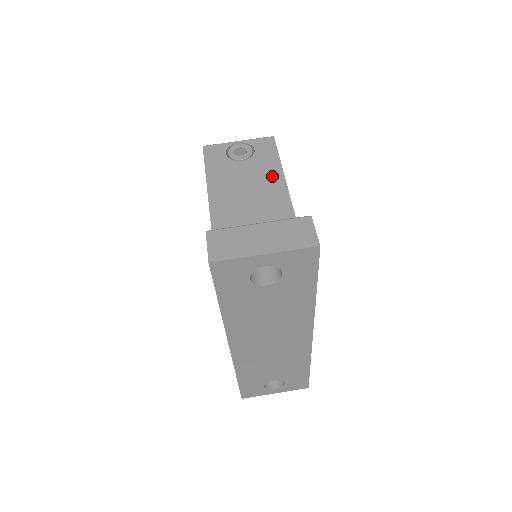
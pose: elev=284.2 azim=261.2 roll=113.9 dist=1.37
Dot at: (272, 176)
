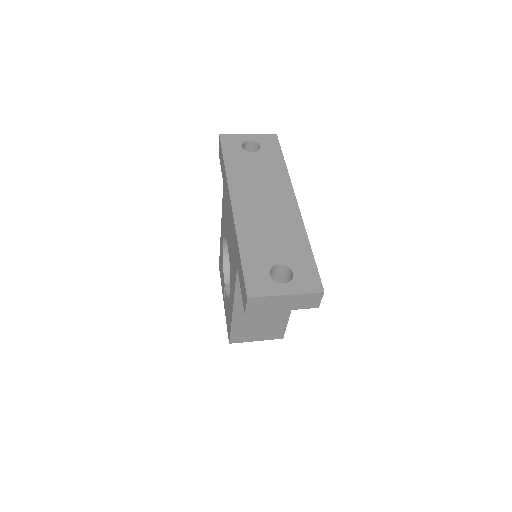
Dot at: occluded
